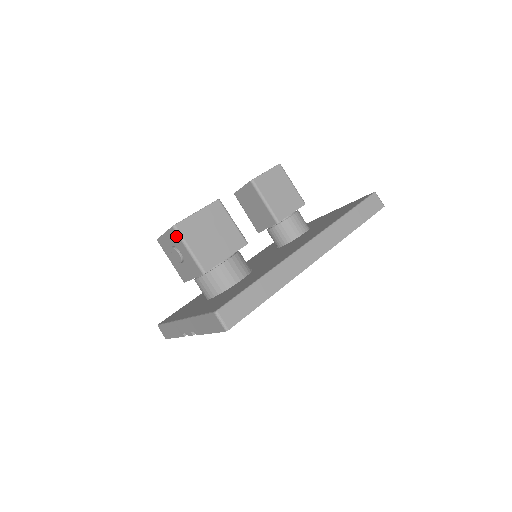
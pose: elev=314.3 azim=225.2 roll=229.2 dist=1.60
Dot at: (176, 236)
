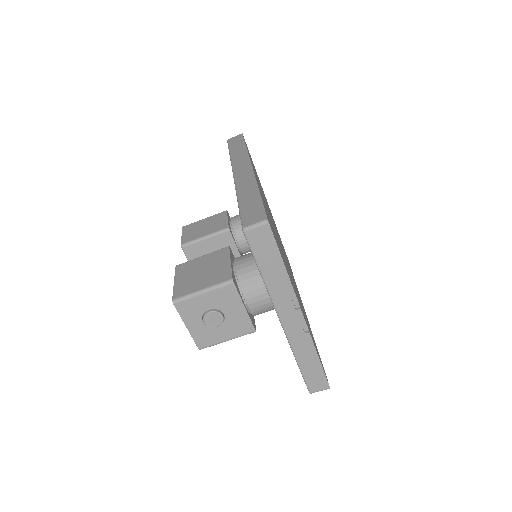
Dot at: (185, 304)
